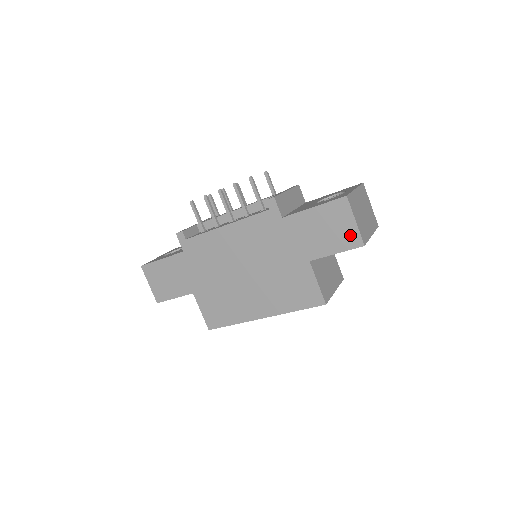
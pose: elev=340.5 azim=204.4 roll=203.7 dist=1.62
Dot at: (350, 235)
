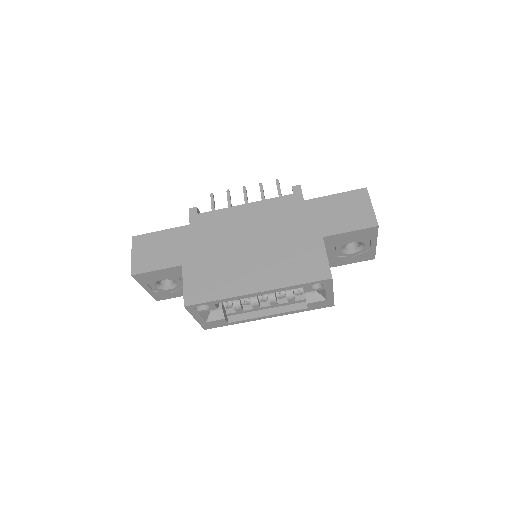
Dot at: (366, 217)
